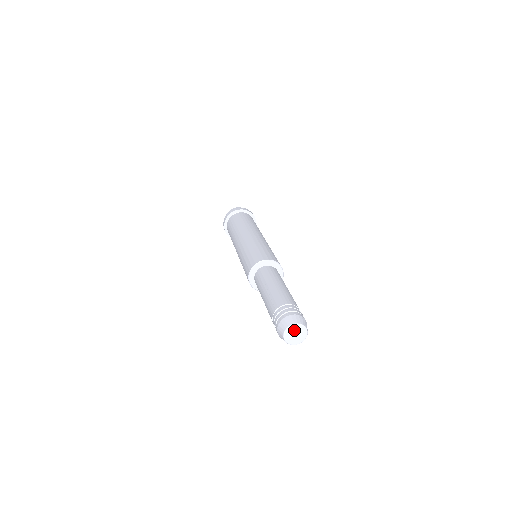
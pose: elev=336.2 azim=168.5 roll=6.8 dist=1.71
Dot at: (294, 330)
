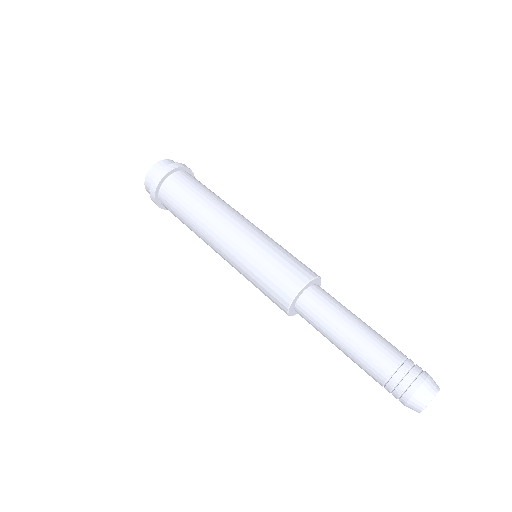
Dot at: (431, 400)
